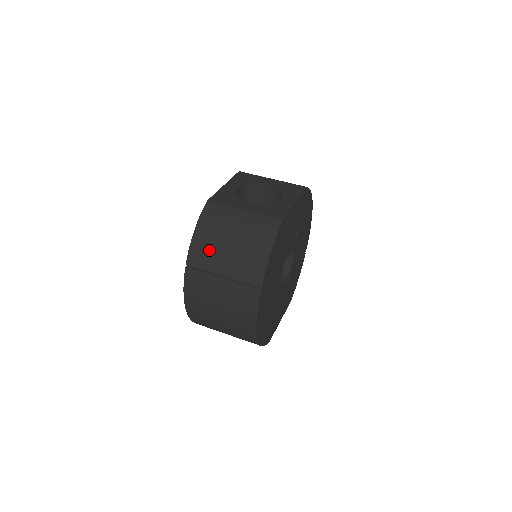
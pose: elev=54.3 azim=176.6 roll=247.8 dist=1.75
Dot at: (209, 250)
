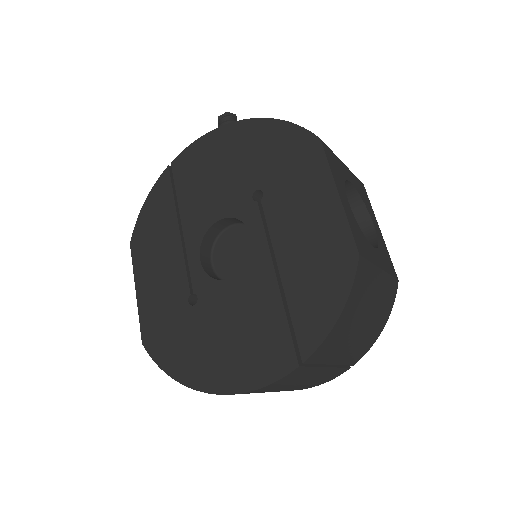
Dot at: (342, 339)
